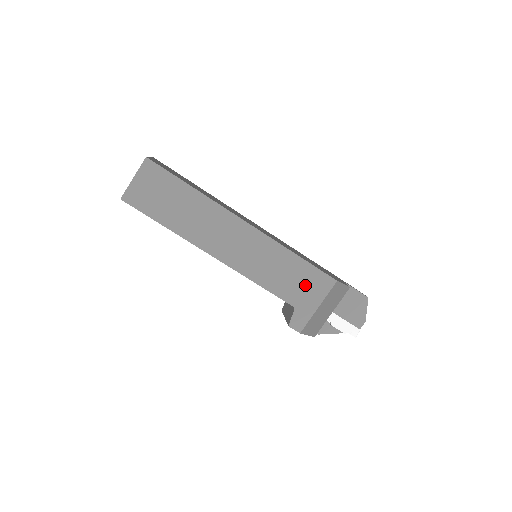
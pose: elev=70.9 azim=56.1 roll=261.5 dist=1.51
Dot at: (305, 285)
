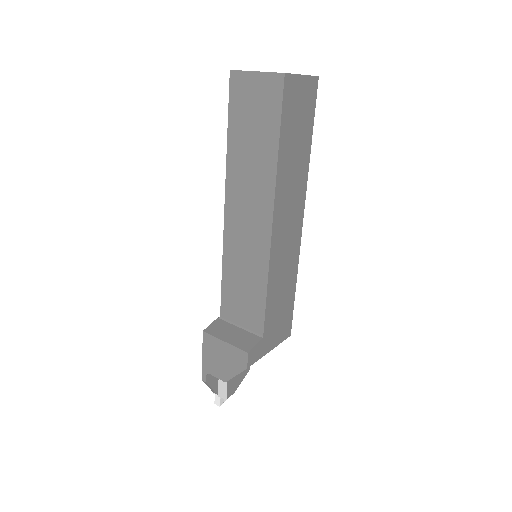
Dot at: (280, 320)
